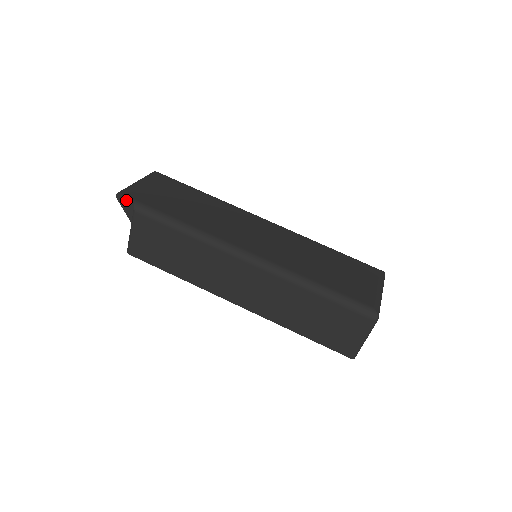
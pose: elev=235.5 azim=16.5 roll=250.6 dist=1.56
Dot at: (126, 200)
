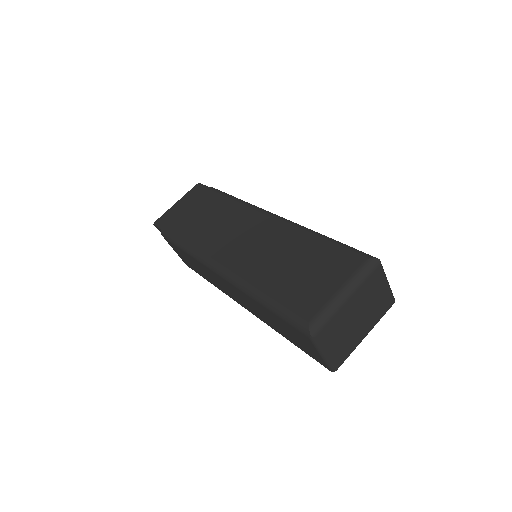
Dot at: (158, 228)
